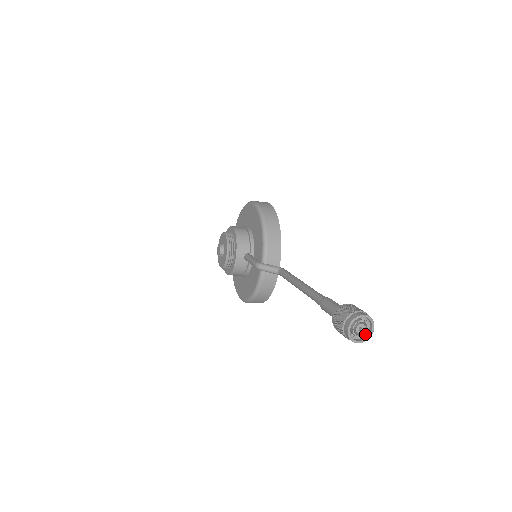
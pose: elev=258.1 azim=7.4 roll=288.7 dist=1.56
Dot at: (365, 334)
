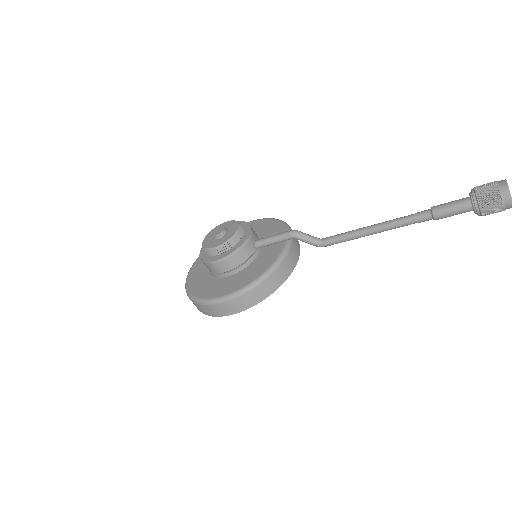
Dot at: (507, 205)
